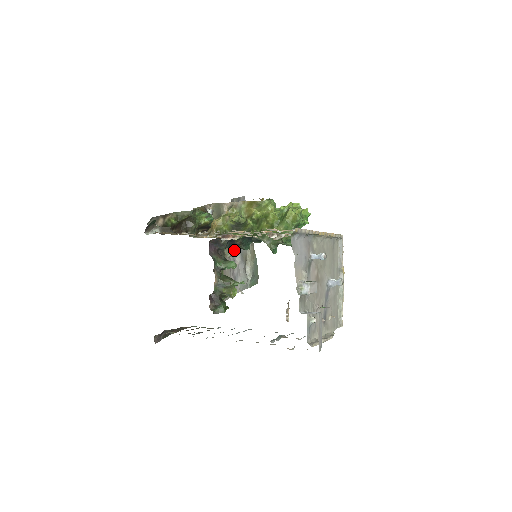
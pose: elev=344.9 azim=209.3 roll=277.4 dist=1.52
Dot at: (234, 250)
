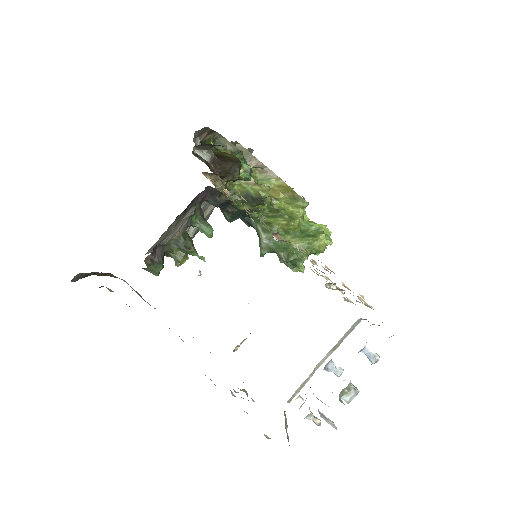
Dot at: occluded
